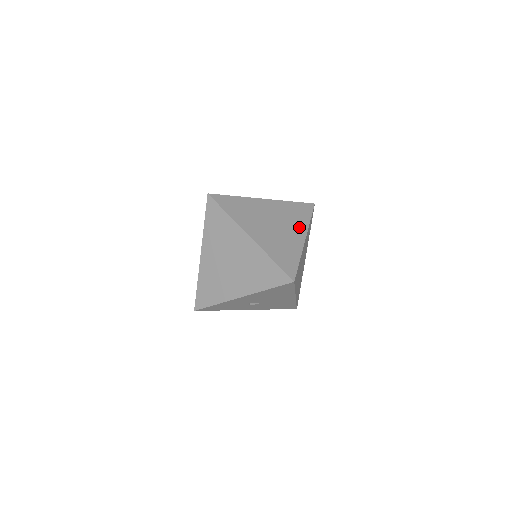
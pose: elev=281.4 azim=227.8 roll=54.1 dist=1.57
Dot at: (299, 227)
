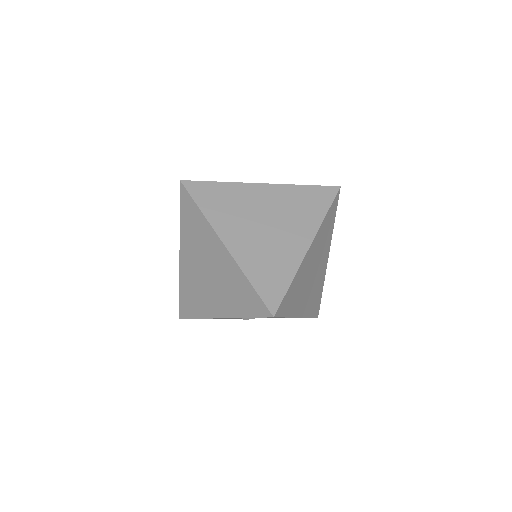
Dot at: (305, 227)
